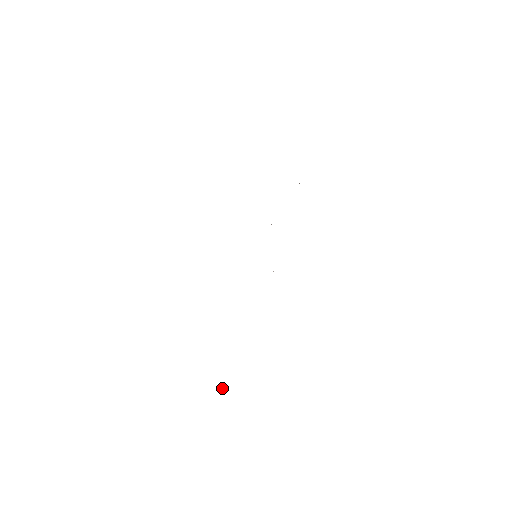
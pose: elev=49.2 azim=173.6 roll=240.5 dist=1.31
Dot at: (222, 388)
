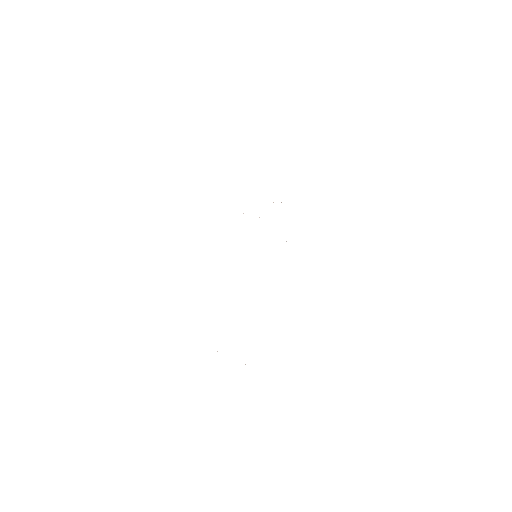
Dot at: occluded
